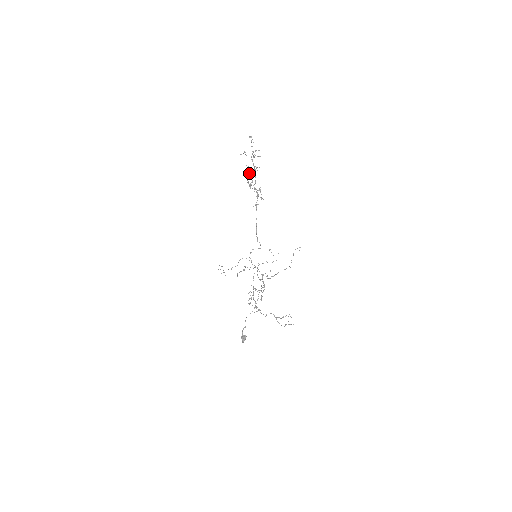
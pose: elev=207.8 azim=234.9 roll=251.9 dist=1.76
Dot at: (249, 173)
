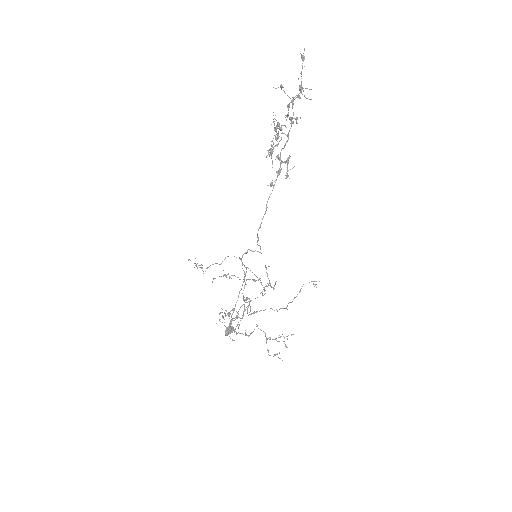
Dot at: (276, 127)
